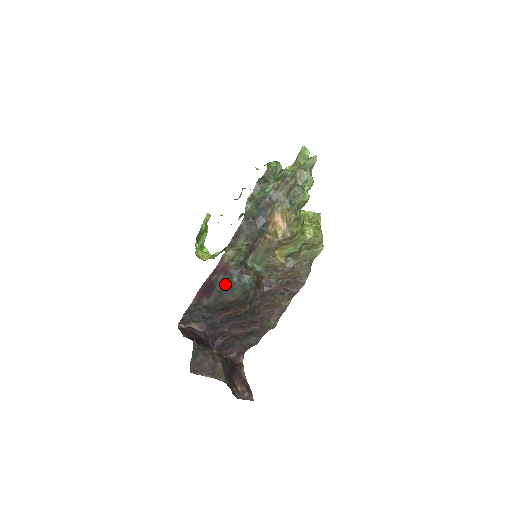
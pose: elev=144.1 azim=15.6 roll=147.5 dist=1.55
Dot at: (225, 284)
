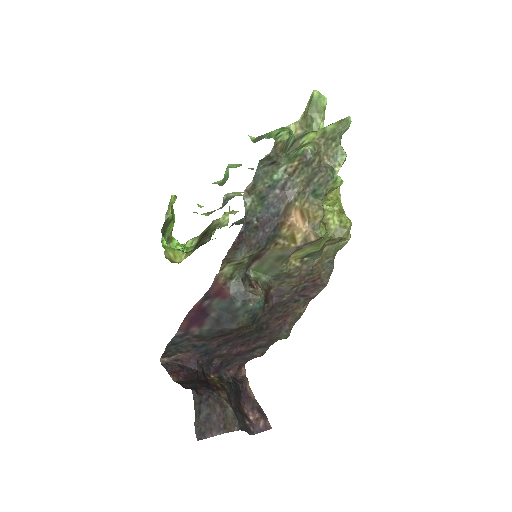
Dot at: (223, 310)
